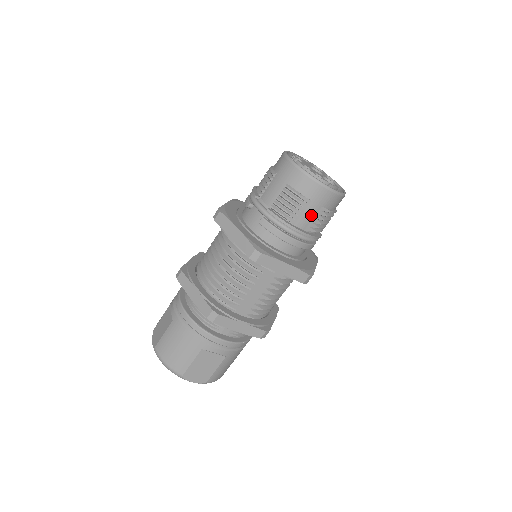
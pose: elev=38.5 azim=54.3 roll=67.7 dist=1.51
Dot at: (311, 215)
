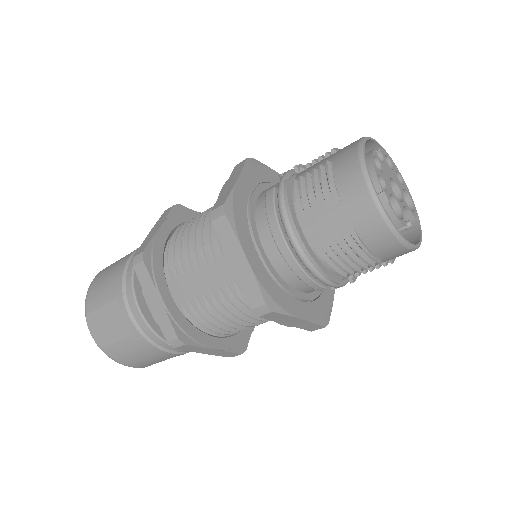
Dot at: (329, 225)
